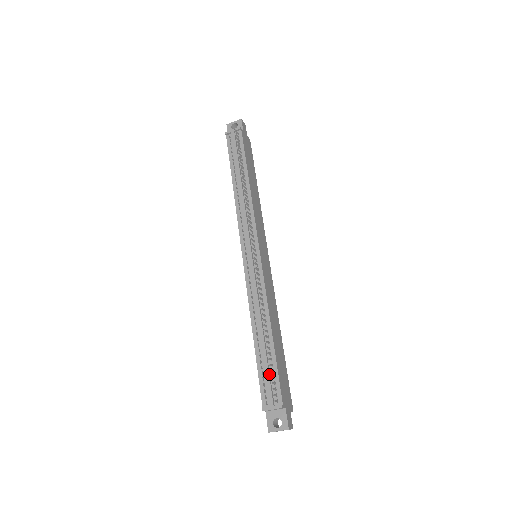
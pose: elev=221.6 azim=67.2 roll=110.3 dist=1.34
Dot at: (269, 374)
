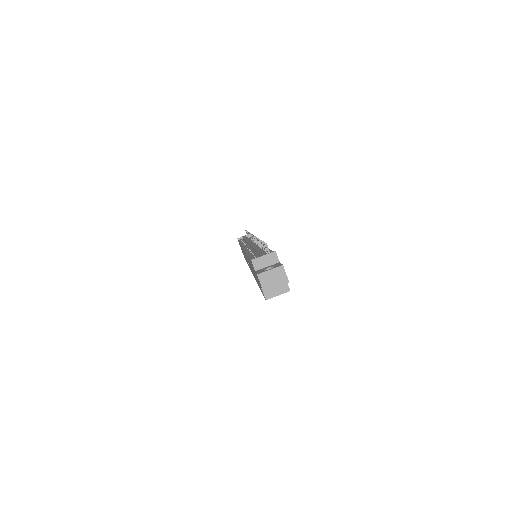
Dot at: occluded
